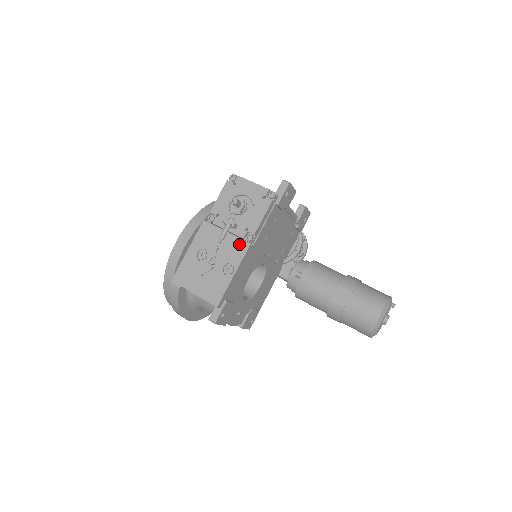
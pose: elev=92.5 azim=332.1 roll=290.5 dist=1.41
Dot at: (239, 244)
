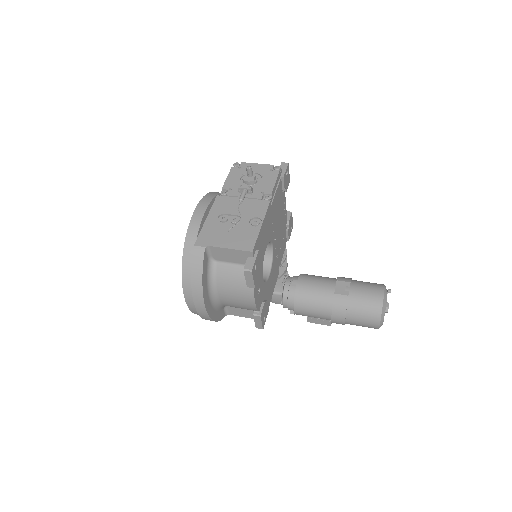
Dot at: (259, 203)
